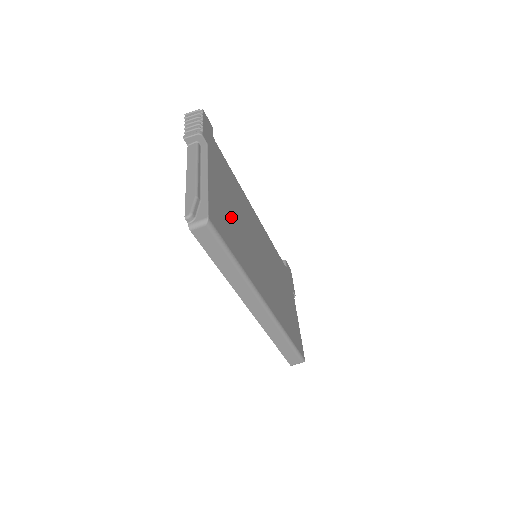
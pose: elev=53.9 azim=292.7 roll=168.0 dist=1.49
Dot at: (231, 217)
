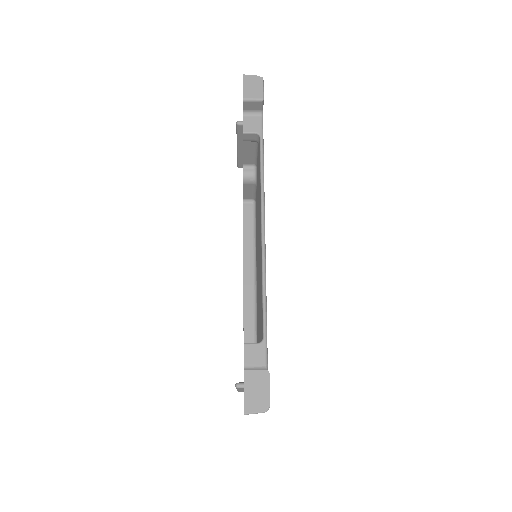
Dot at: occluded
